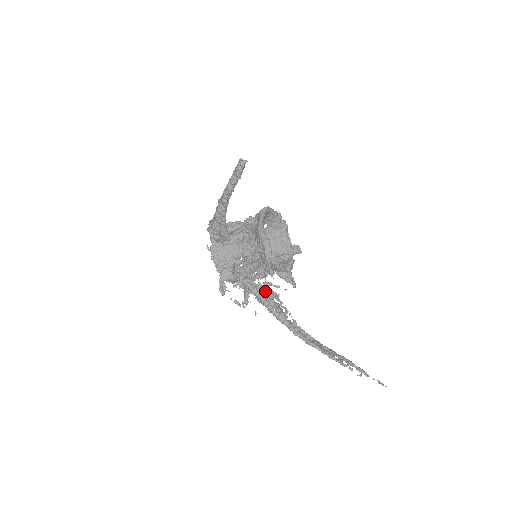
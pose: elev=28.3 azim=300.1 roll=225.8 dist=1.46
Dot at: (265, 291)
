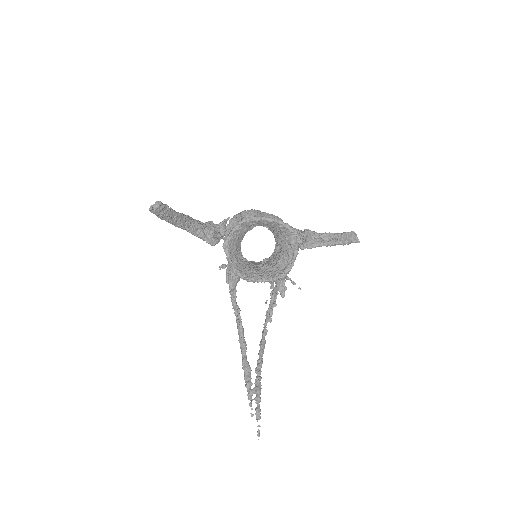
Dot at: (276, 286)
